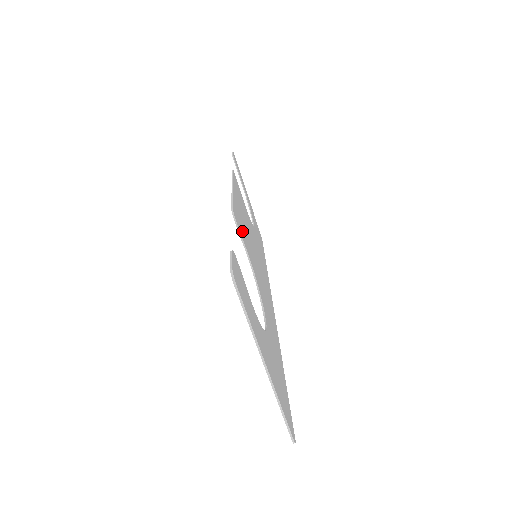
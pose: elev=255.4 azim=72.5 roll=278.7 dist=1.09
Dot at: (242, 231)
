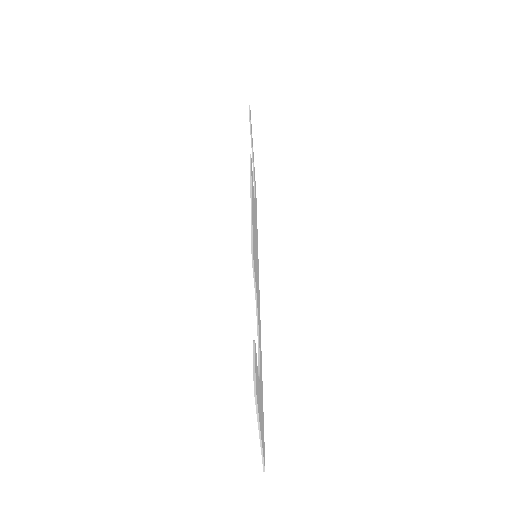
Dot at: (254, 261)
